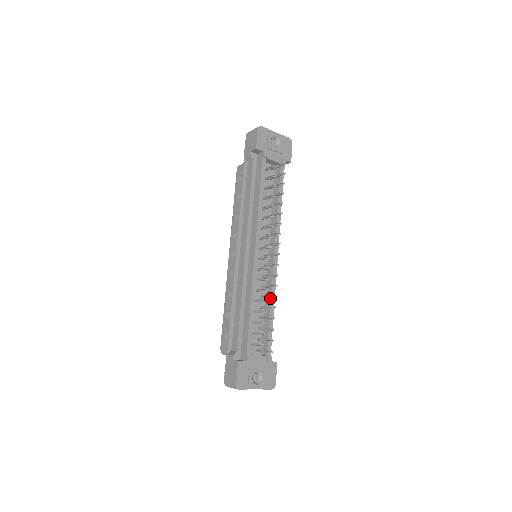
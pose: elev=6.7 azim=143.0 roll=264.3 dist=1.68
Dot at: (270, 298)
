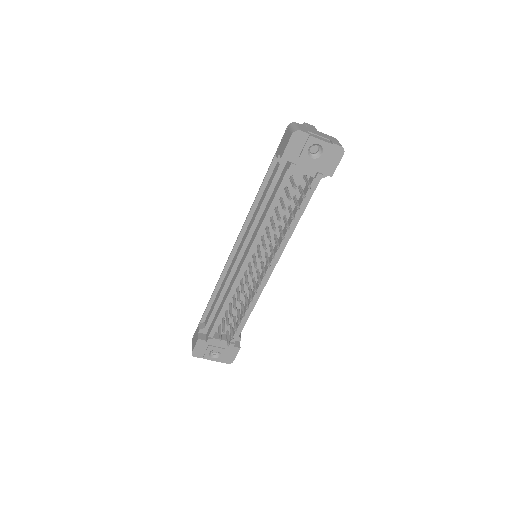
Dot at: (250, 302)
